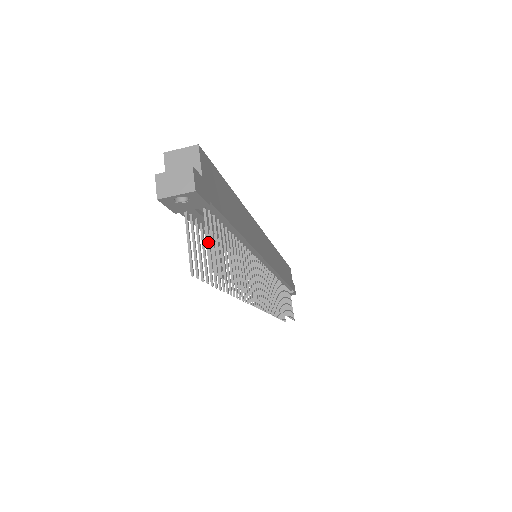
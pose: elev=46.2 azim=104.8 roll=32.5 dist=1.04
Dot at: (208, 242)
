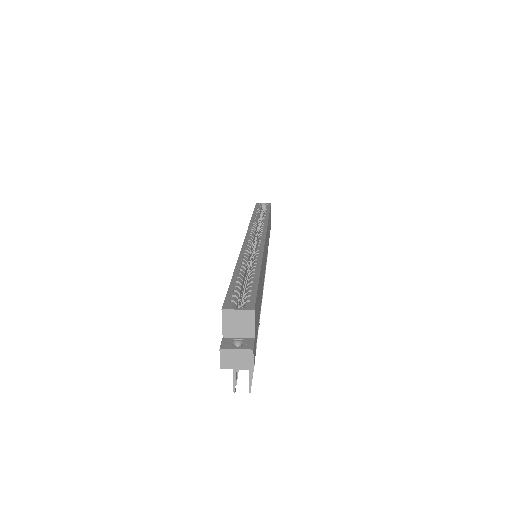
Dot at: (250, 372)
